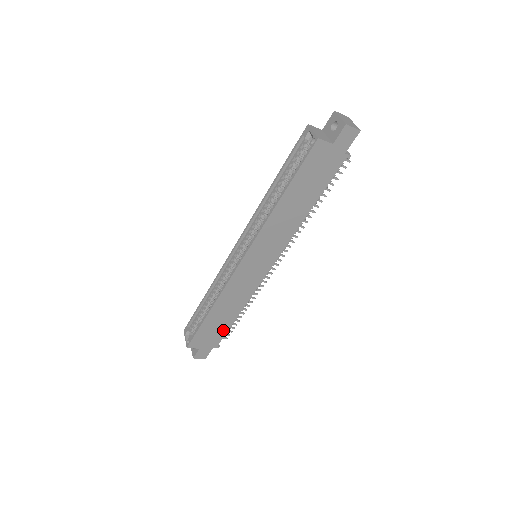
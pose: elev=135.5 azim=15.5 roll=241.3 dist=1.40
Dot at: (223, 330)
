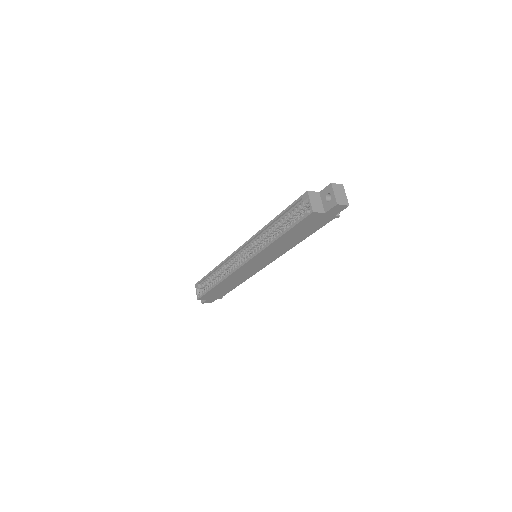
Dot at: (226, 291)
